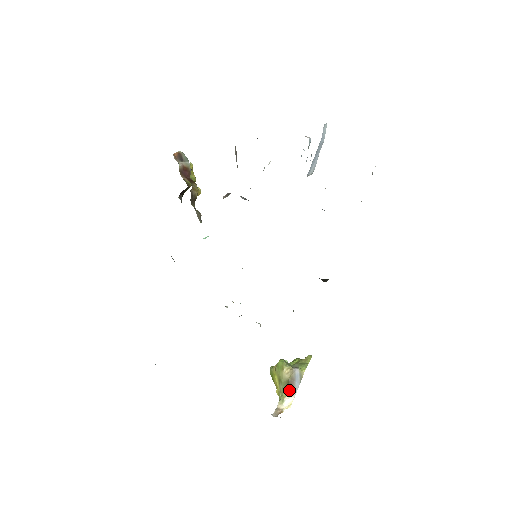
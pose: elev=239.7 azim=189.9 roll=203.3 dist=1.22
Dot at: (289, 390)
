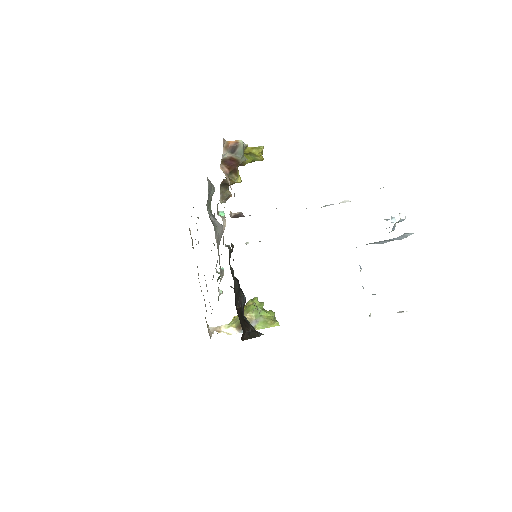
Dot at: (238, 326)
